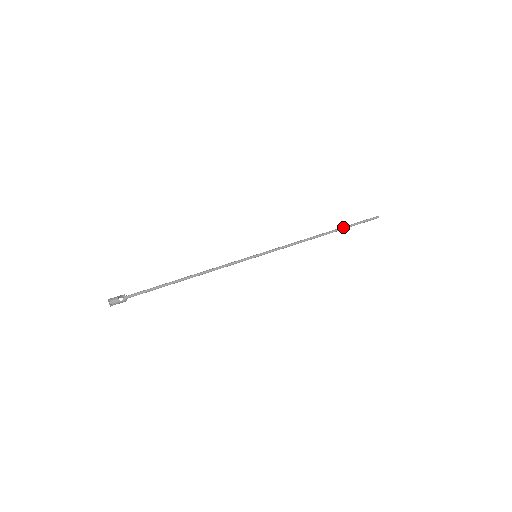
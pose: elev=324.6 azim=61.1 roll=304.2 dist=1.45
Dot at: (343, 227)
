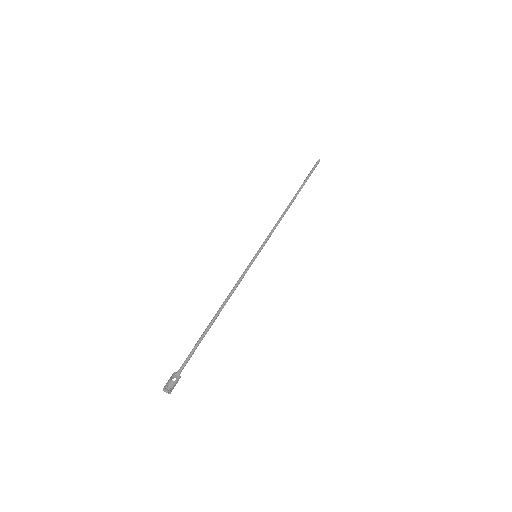
Dot at: (301, 186)
